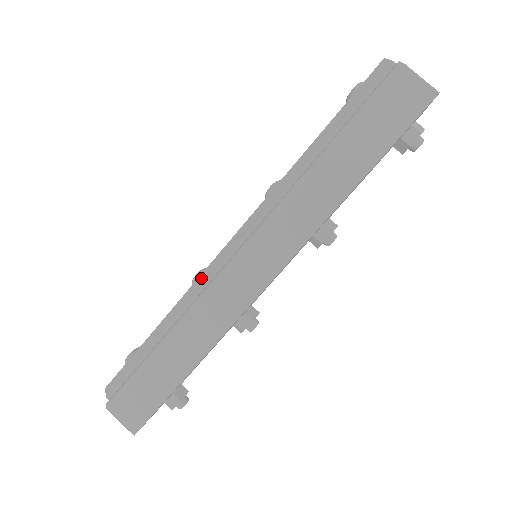
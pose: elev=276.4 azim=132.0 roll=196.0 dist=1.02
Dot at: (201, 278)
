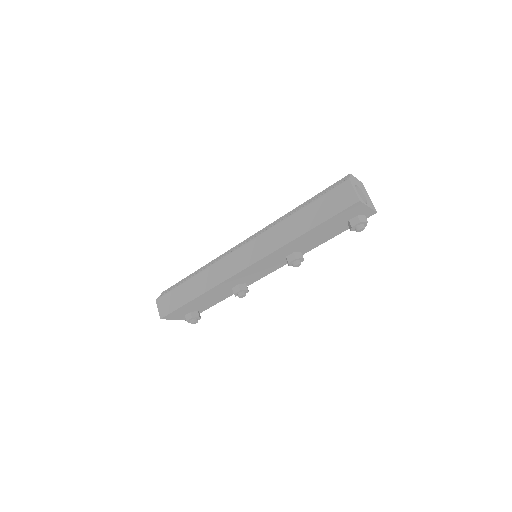
Dot at: (223, 254)
